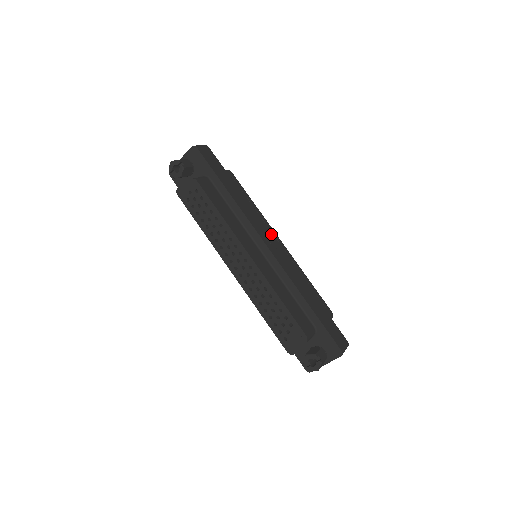
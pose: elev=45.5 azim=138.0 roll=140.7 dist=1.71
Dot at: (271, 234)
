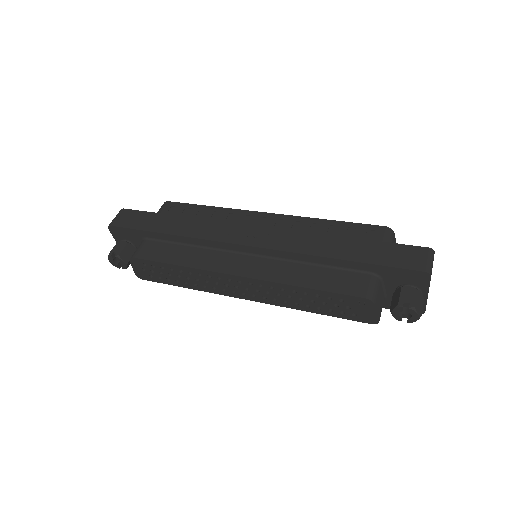
Dot at: (249, 219)
